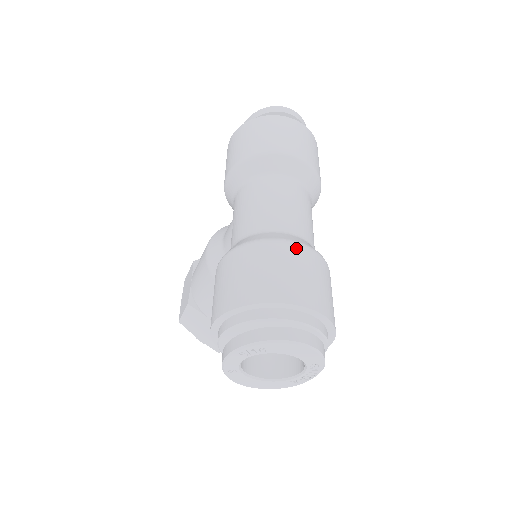
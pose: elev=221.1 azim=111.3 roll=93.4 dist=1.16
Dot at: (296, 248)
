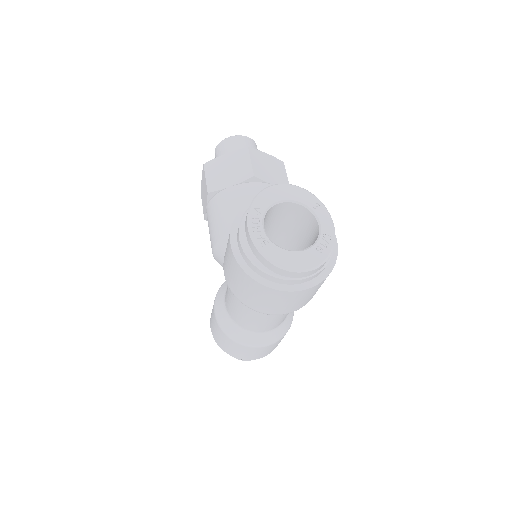
Dot at: (260, 349)
